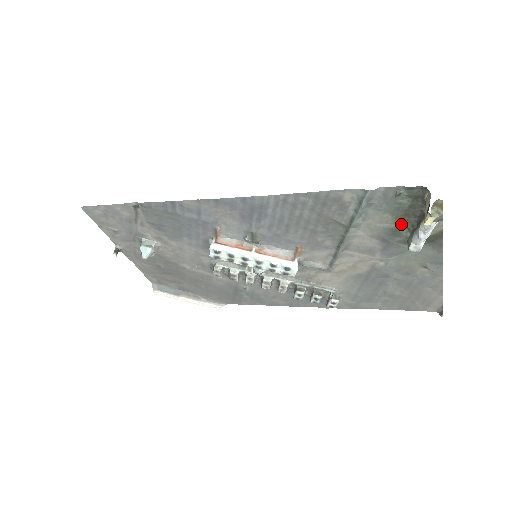
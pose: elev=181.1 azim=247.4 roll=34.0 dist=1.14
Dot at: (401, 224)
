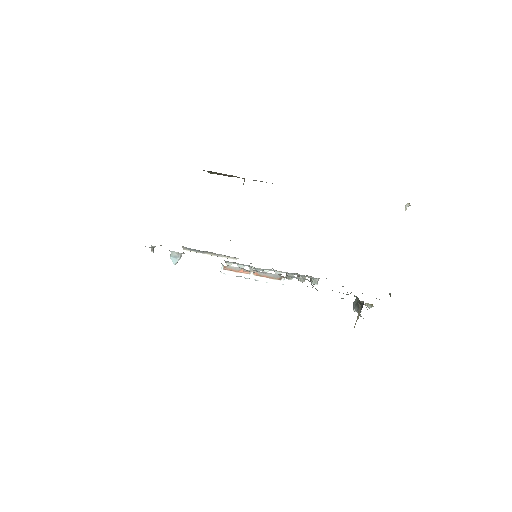
Dot at: occluded
